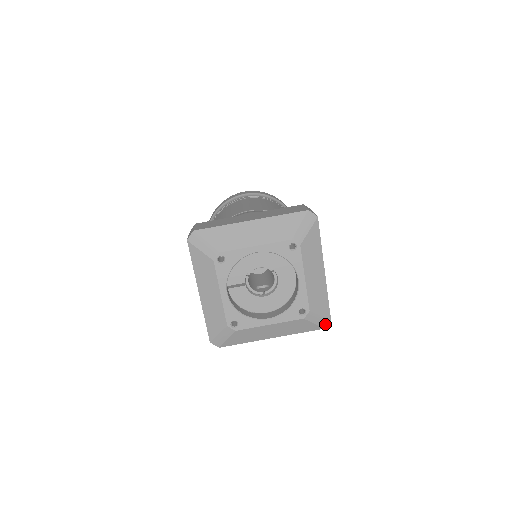
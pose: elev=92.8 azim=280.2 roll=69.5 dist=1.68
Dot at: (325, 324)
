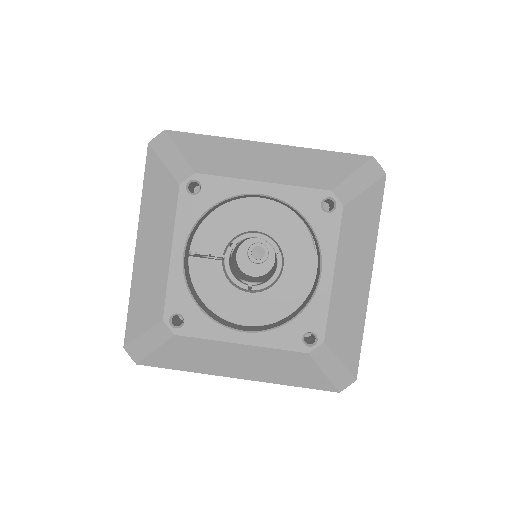
Dot at: (343, 383)
